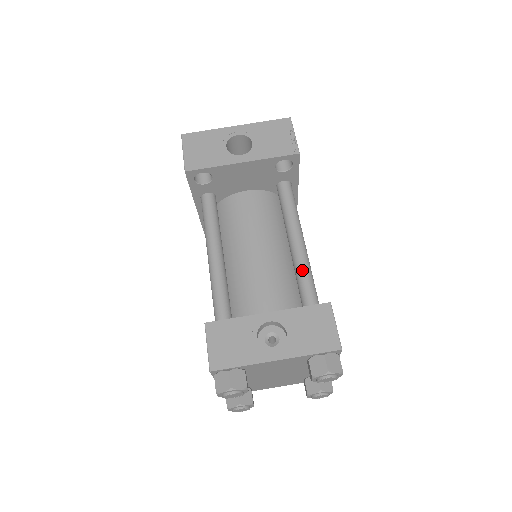
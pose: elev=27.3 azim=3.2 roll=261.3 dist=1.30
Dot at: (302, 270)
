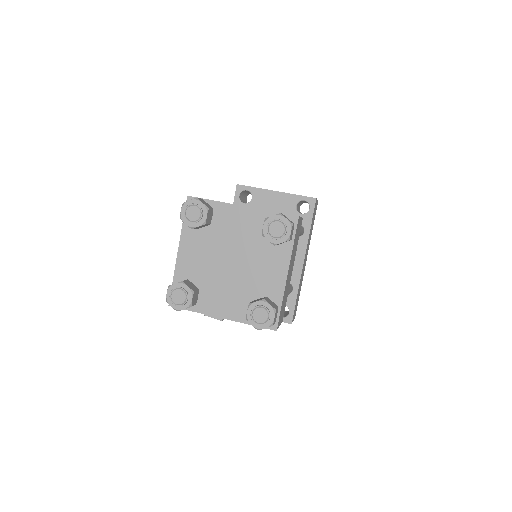
Dot at: occluded
